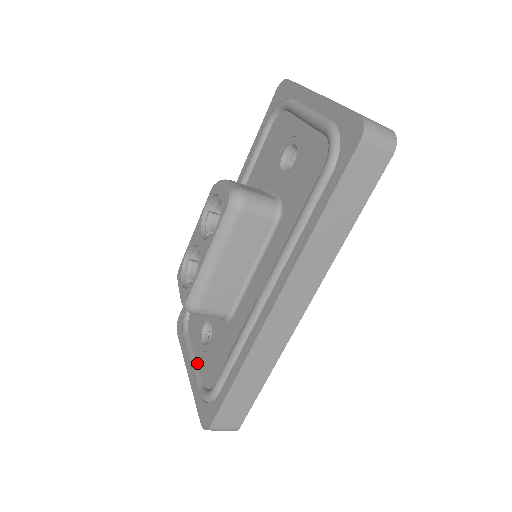
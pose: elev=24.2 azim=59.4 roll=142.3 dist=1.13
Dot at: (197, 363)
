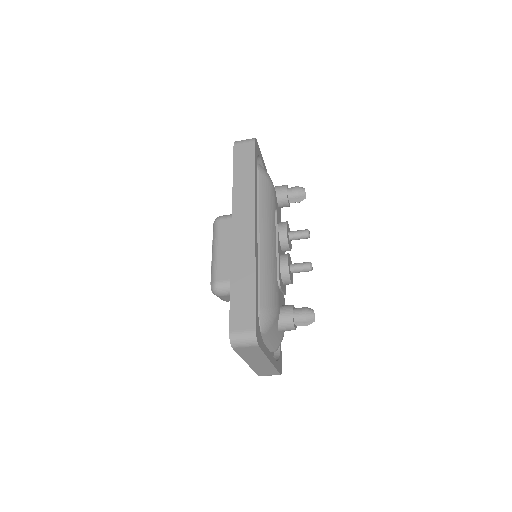
Dot at: occluded
